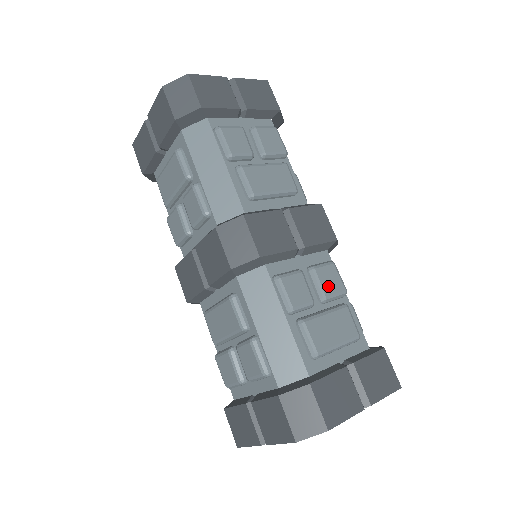
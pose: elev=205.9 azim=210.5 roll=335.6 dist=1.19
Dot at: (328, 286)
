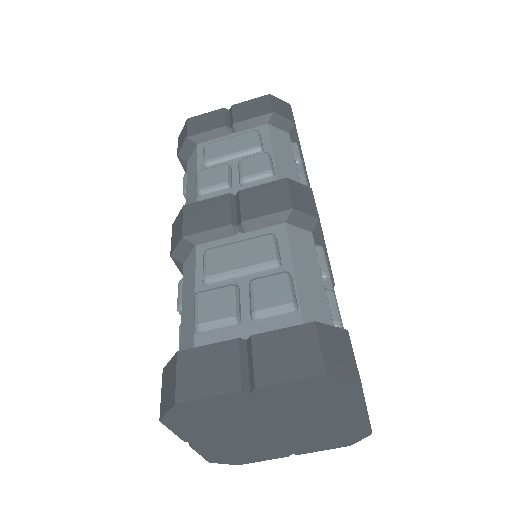
Dot at: occluded
